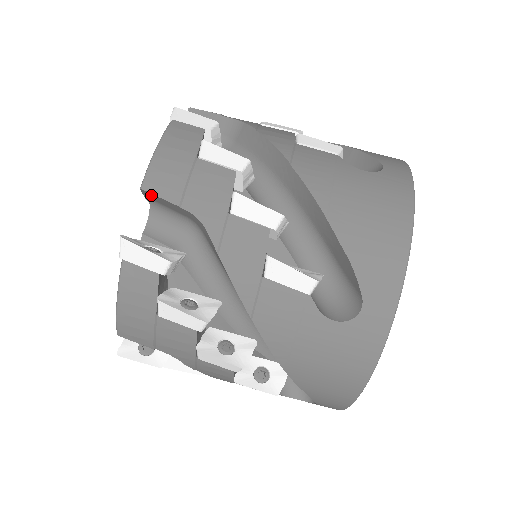
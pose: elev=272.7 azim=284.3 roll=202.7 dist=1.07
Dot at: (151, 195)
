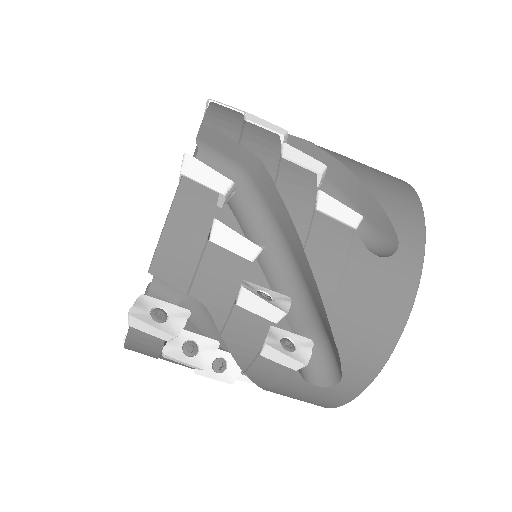
Dot at: occluded
